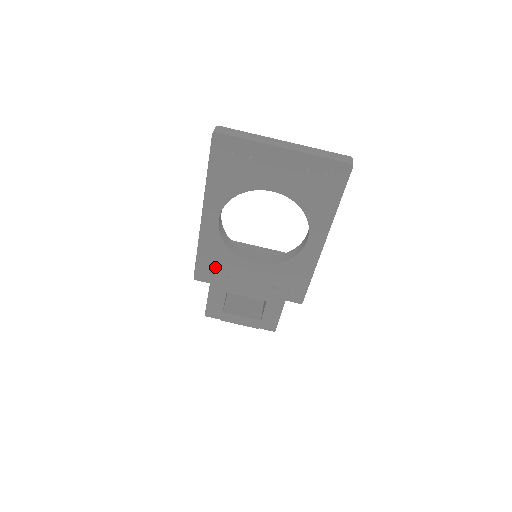
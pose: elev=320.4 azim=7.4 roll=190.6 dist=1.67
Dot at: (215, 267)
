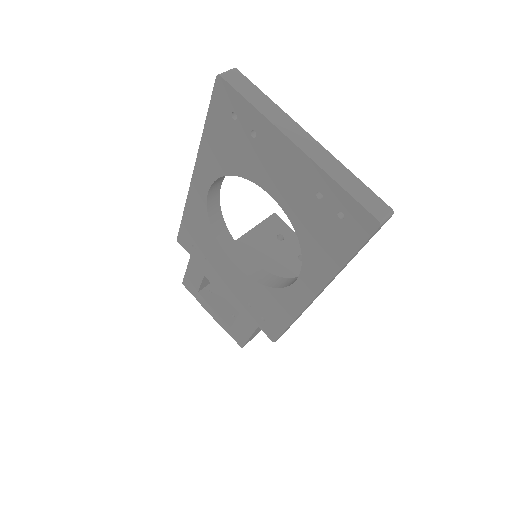
Dot at: (197, 242)
